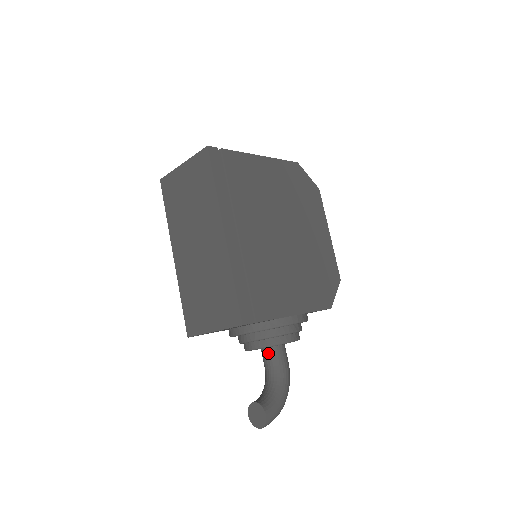
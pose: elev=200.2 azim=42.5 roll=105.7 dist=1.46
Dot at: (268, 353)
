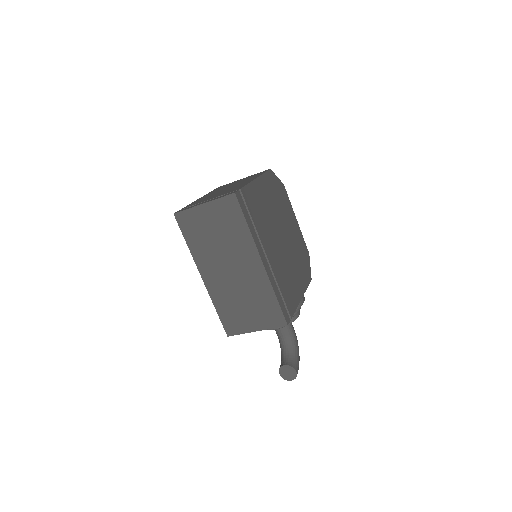
Dot at: occluded
